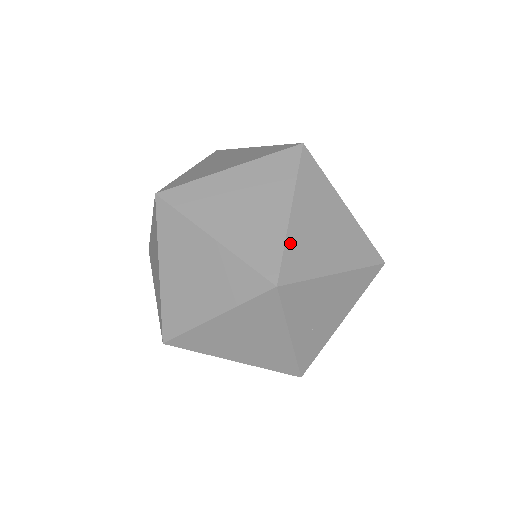
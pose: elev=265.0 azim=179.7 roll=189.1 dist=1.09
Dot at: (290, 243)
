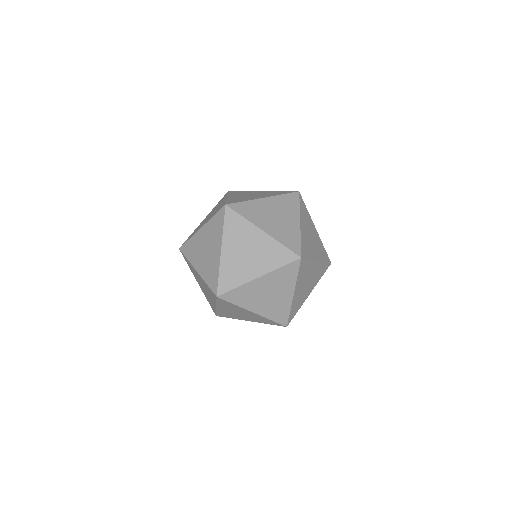
Dot at: occluded
